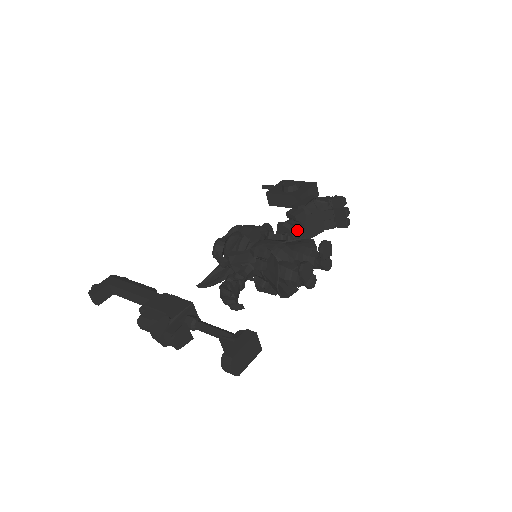
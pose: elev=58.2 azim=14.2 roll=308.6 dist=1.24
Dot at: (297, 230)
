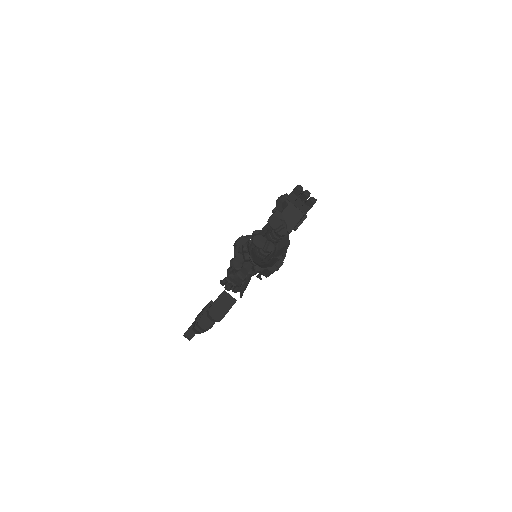
Dot at: occluded
